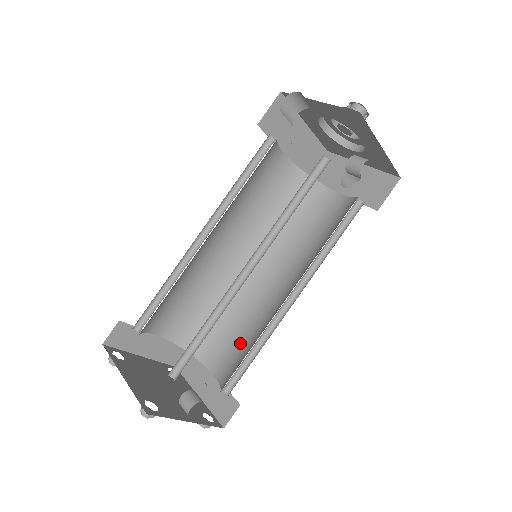
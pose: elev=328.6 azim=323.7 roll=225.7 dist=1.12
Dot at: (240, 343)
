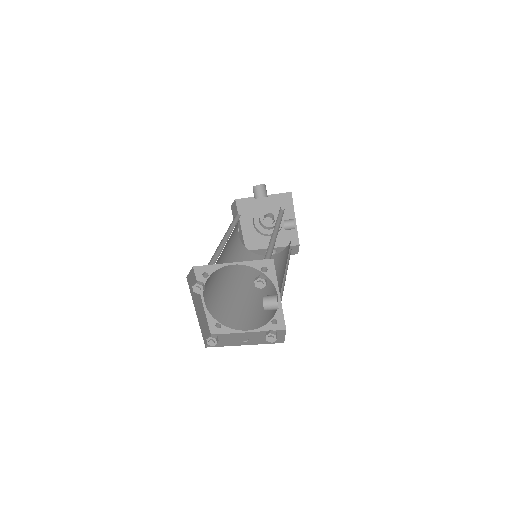
Dot at: (259, 311)
